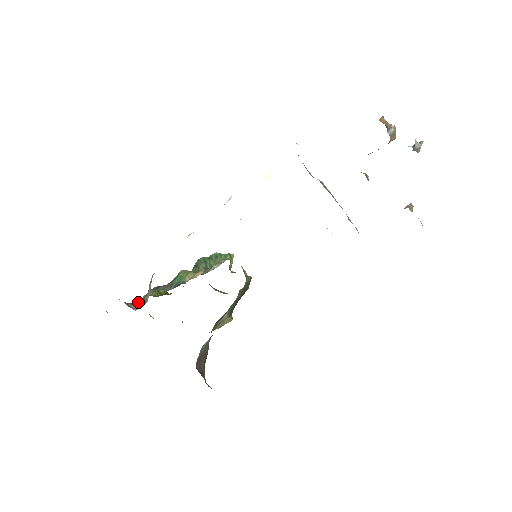
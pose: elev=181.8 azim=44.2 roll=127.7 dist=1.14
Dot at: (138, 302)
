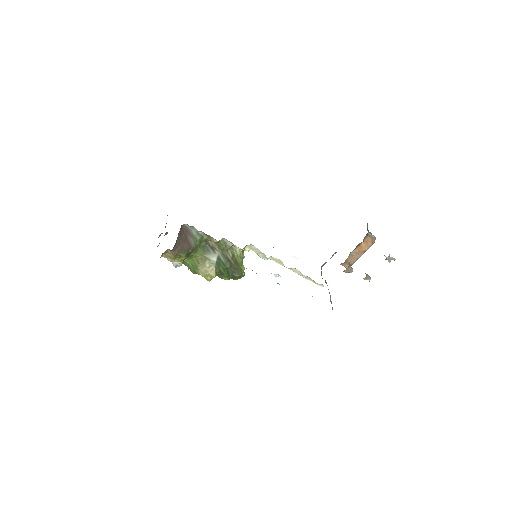
Dot at: occluded
